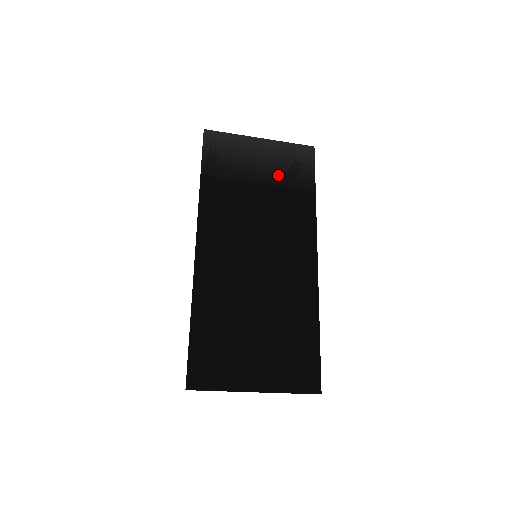
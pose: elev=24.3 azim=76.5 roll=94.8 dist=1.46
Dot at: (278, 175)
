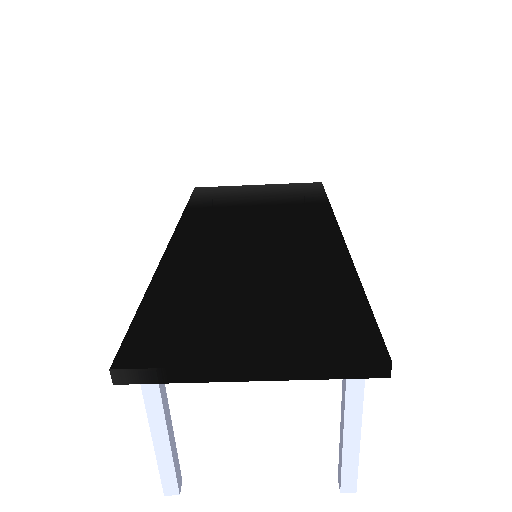
Dot at: (279, 198)
